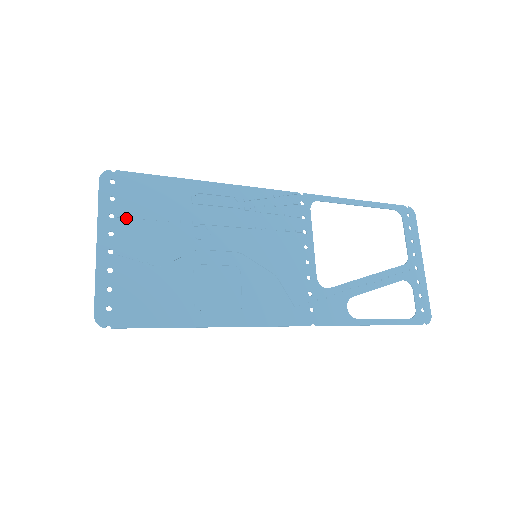
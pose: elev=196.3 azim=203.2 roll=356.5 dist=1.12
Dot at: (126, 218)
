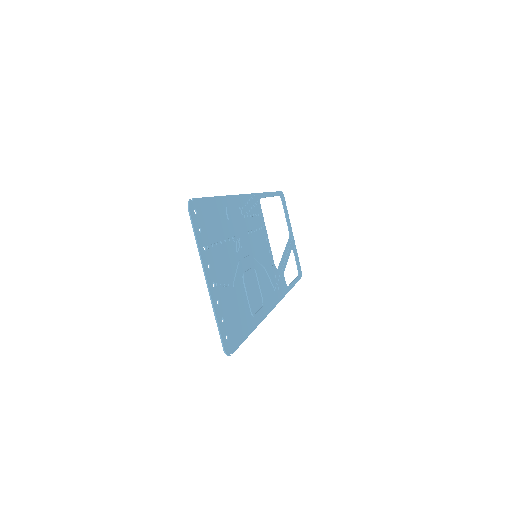
Dot at: (210, 247)
